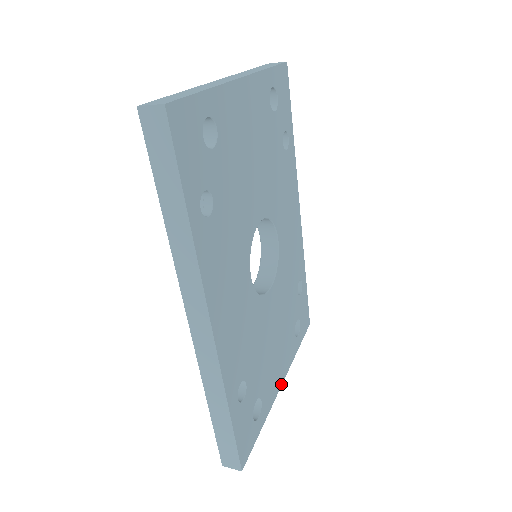
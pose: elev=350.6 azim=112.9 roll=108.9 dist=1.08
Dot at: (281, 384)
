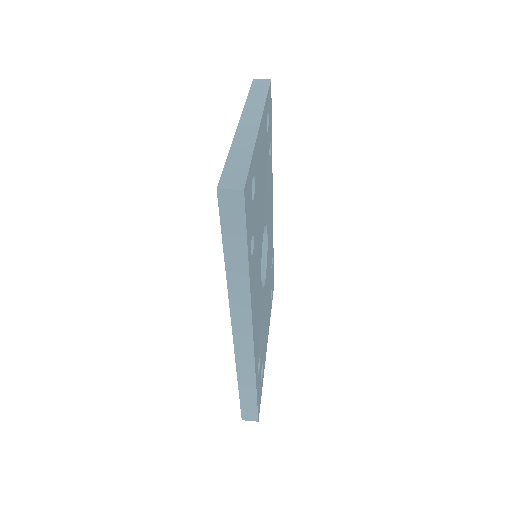
Dot at: occluded
